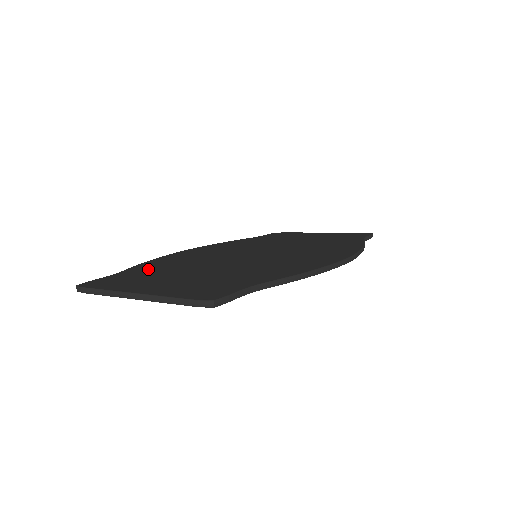
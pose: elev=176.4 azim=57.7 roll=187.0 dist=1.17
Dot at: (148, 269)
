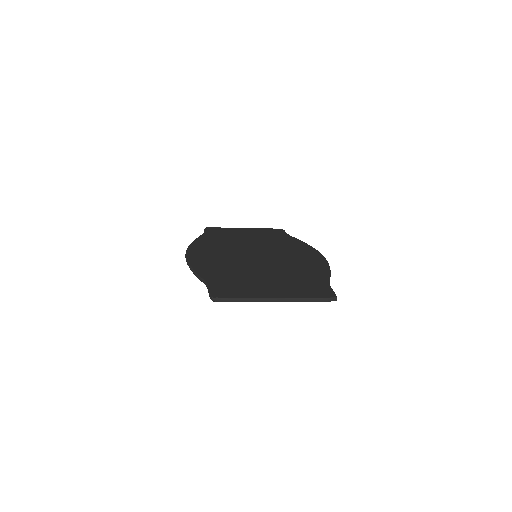
Dot at: (221, 276)
